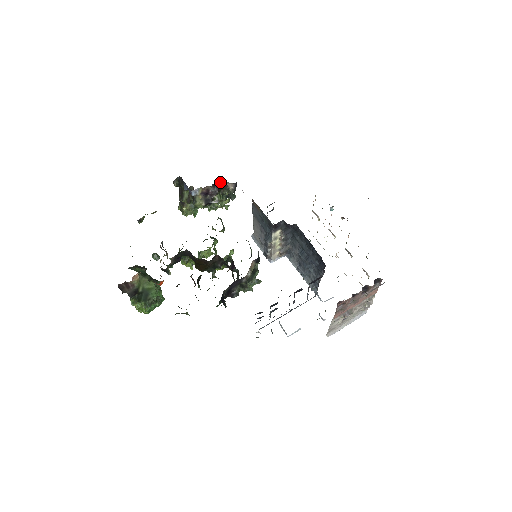
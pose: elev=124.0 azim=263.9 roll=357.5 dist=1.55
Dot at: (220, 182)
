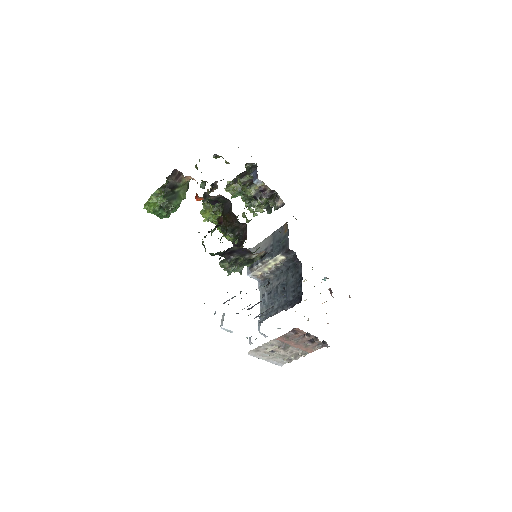
Dot at: (276, 194)
